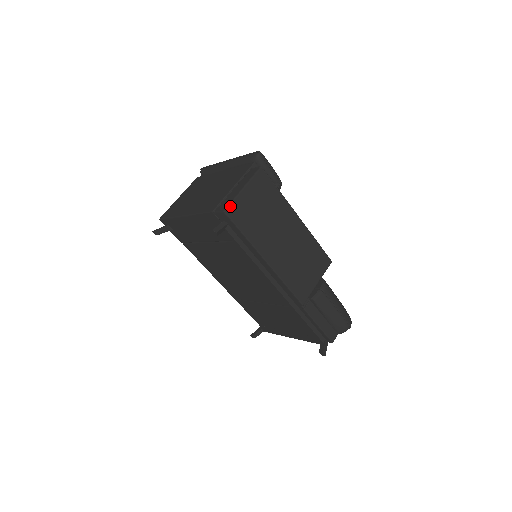
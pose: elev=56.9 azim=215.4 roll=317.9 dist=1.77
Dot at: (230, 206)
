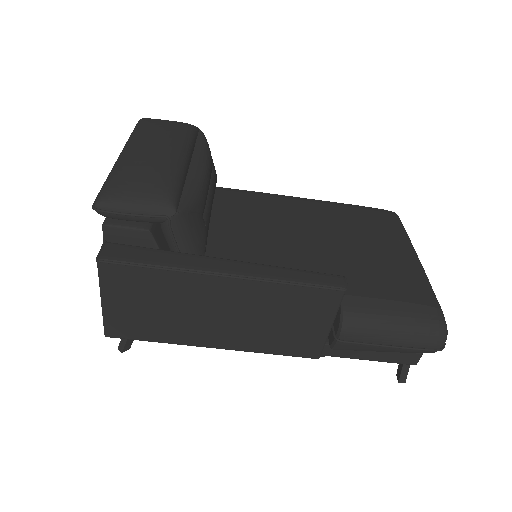
Dot at: (106, 328)
